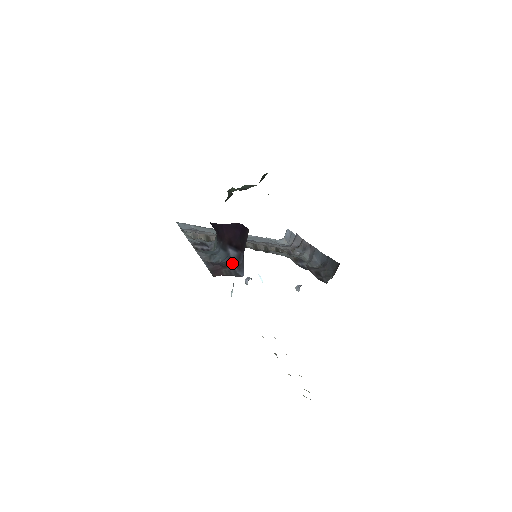
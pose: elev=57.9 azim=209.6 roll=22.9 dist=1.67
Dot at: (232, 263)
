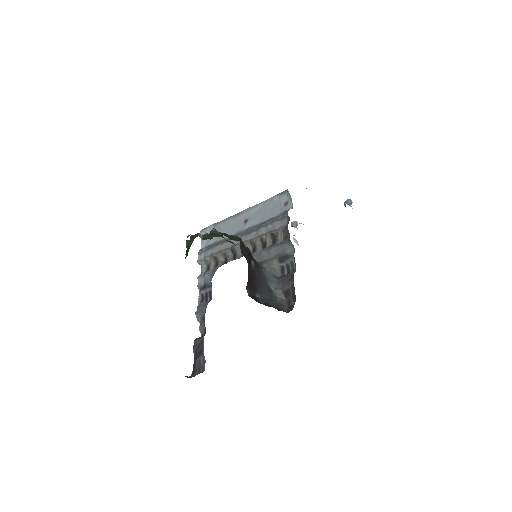
Dot at: (202, 347)
